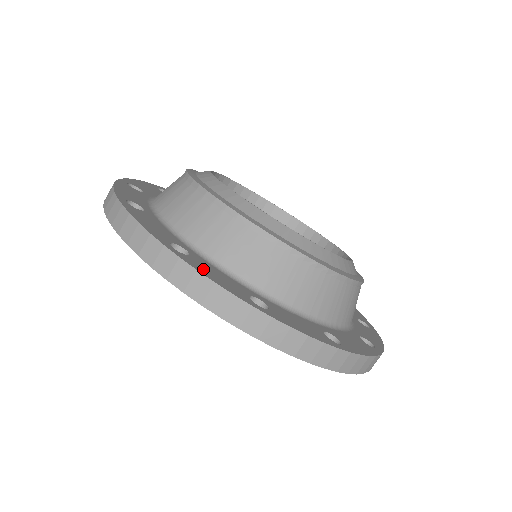
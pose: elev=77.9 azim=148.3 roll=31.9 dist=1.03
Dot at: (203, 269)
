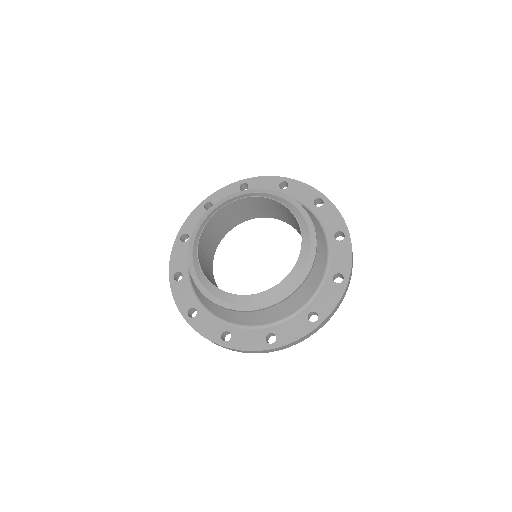
Dot at: (178, 292)
